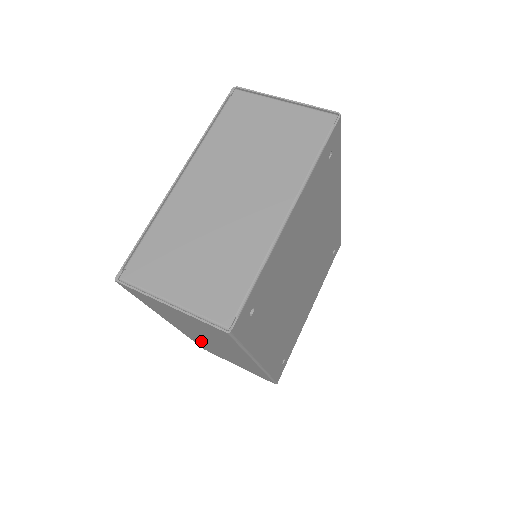
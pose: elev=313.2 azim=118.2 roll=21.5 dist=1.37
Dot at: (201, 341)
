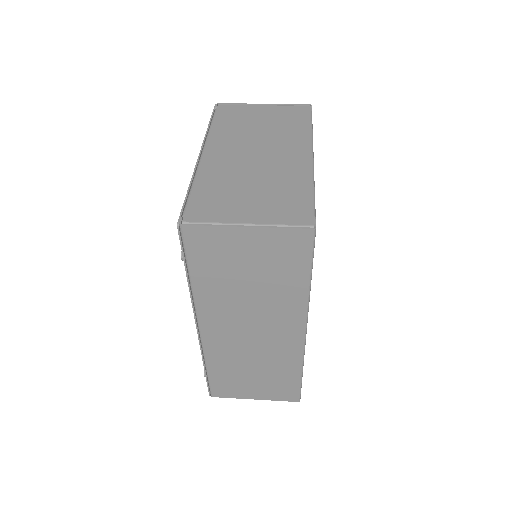
Dot at: (226, 349)
